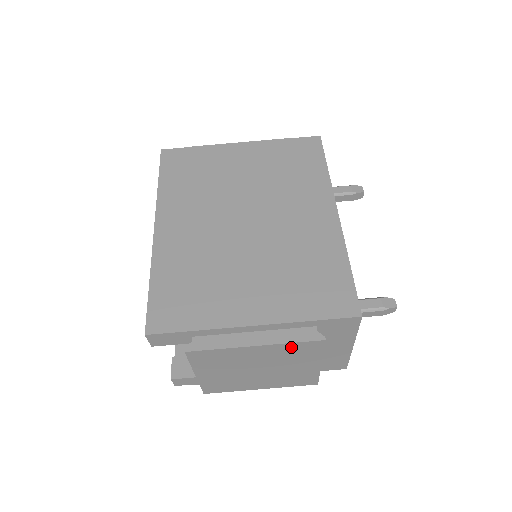
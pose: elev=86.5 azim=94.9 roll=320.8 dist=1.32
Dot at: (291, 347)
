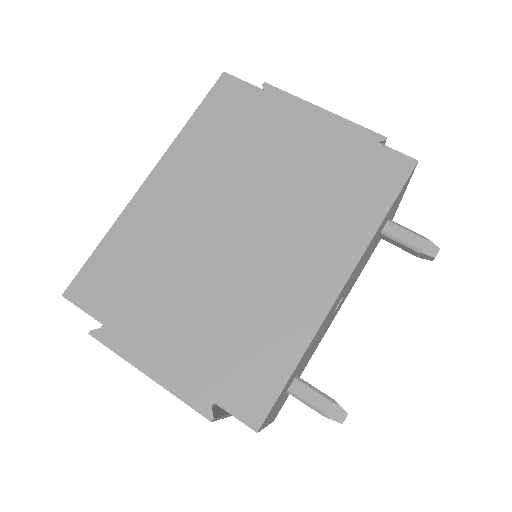
Dot at: occluded
